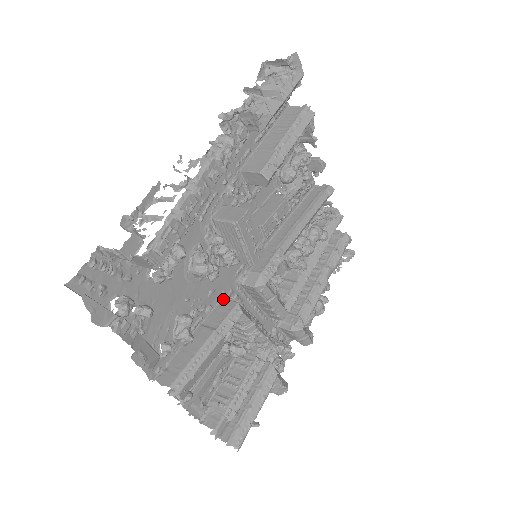
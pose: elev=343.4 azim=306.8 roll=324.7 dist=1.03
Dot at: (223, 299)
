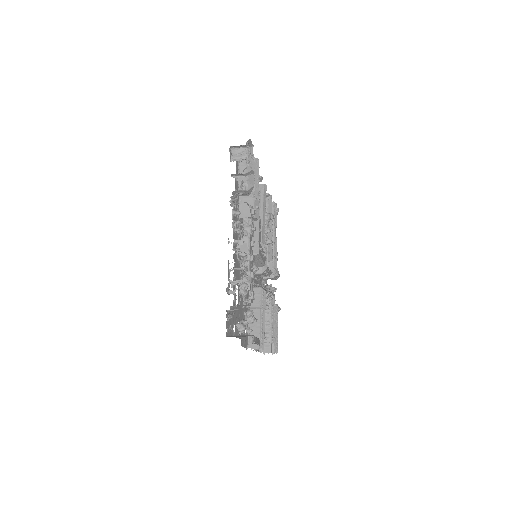
Dot at: occluded
